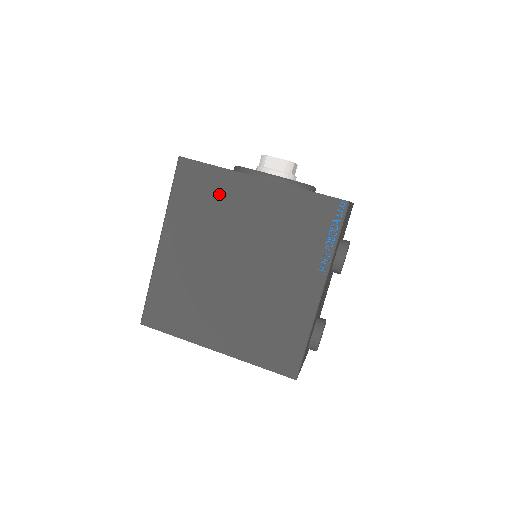
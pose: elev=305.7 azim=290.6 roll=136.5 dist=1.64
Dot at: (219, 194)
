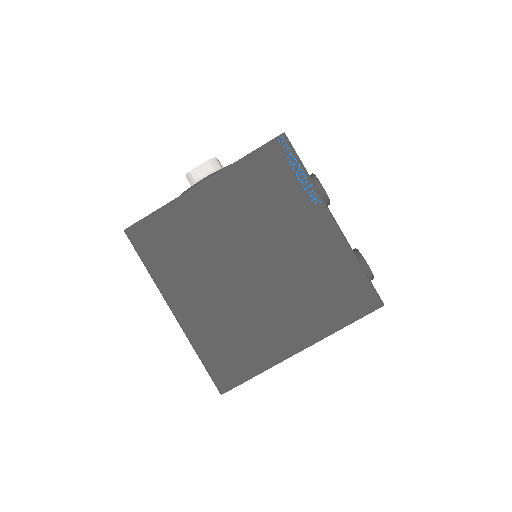
Dot at: (183, 226)
